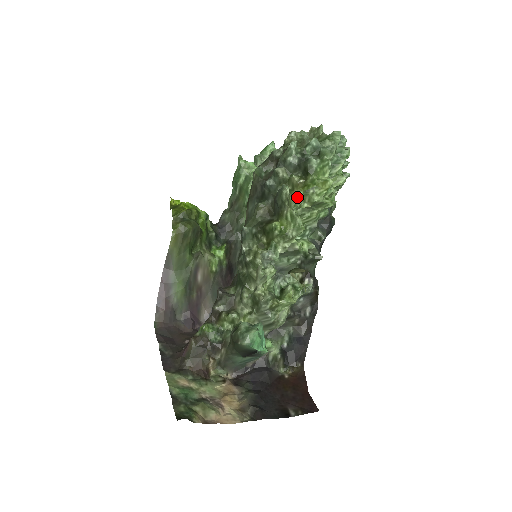
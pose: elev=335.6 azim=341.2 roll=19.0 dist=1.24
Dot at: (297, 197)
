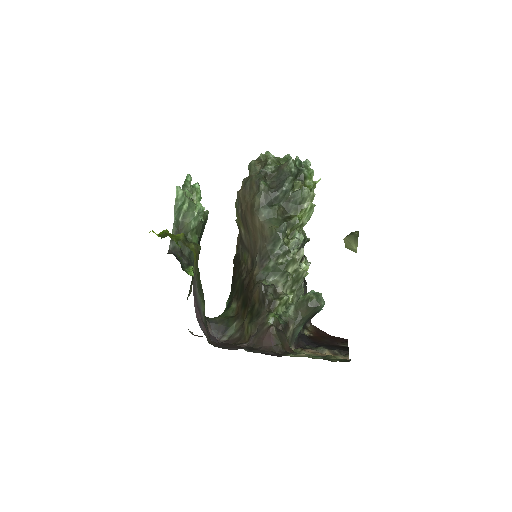
Dot at: occluded
